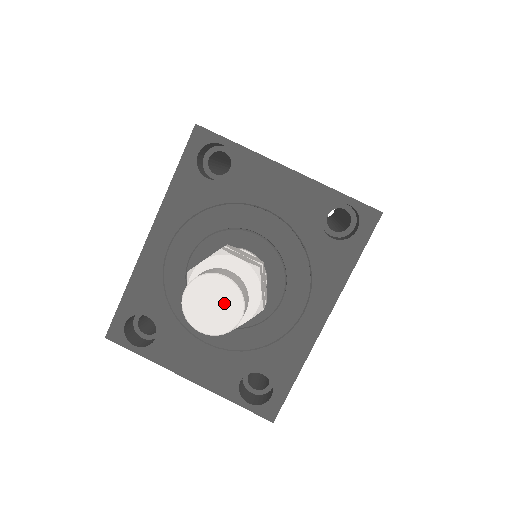
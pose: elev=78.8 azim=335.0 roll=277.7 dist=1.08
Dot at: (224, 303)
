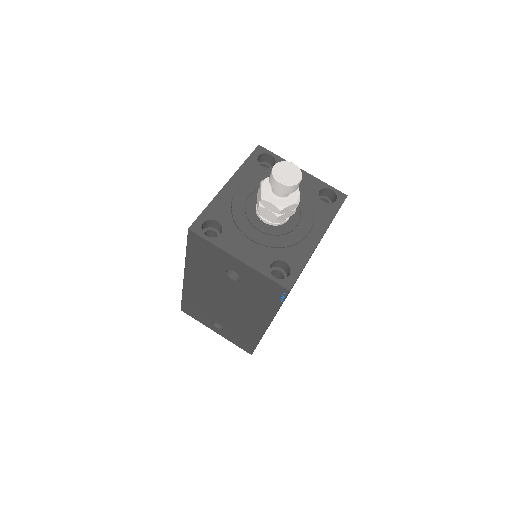
Dot at: (293, 173)
